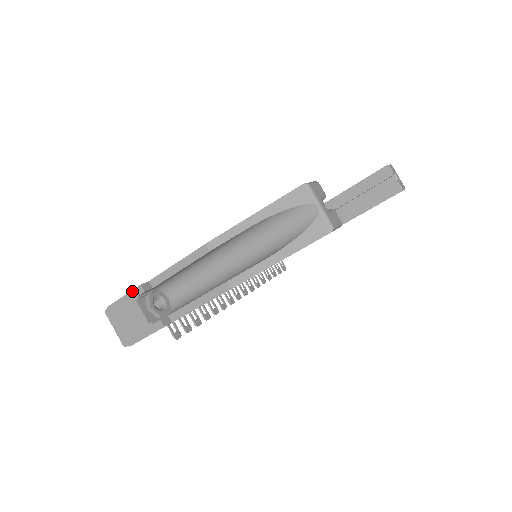
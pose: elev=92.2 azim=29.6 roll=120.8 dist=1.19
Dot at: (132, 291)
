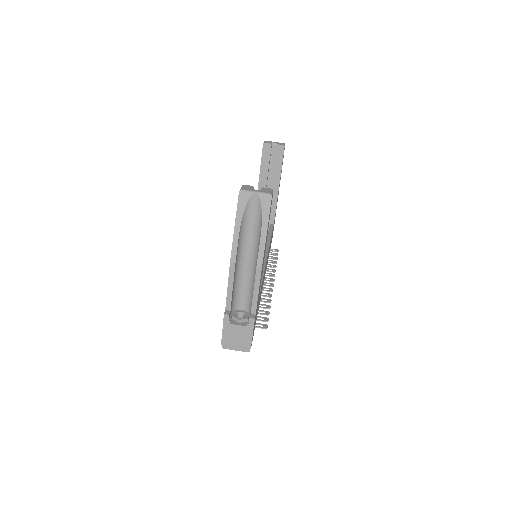
Dot at: (224, 322)
